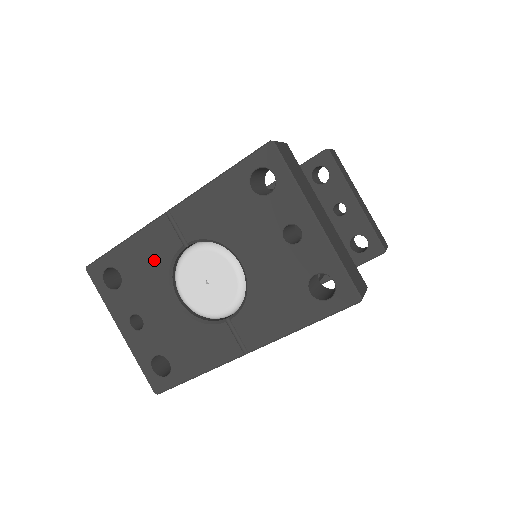
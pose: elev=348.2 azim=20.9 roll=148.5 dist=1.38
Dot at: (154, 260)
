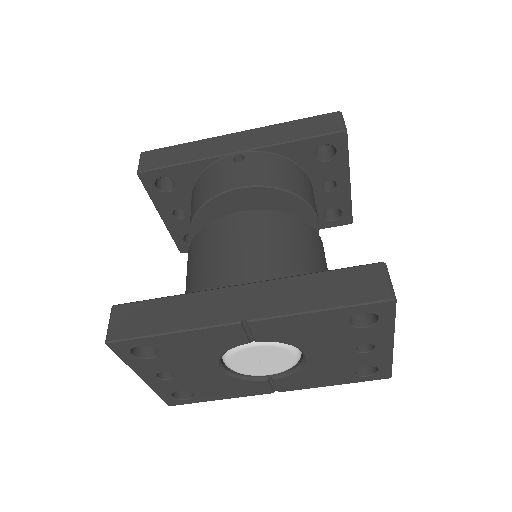
Dot at: (208, 347)
